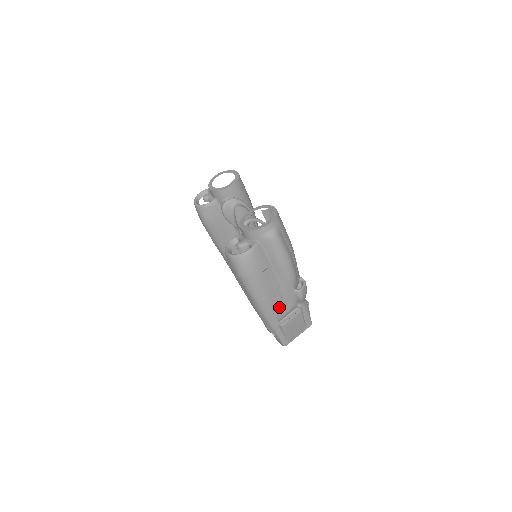
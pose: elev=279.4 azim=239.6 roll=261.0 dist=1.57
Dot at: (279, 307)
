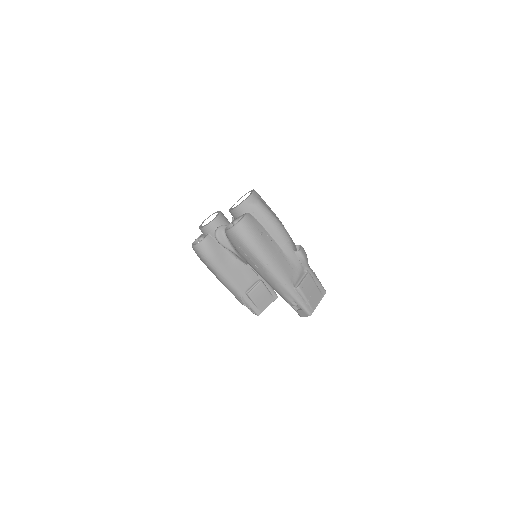
Dot at: (288, 270)
